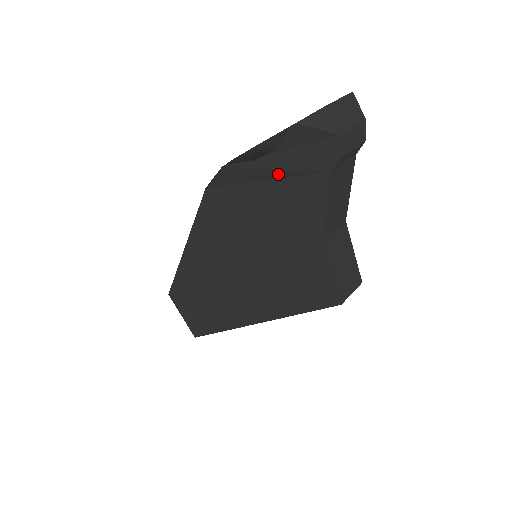
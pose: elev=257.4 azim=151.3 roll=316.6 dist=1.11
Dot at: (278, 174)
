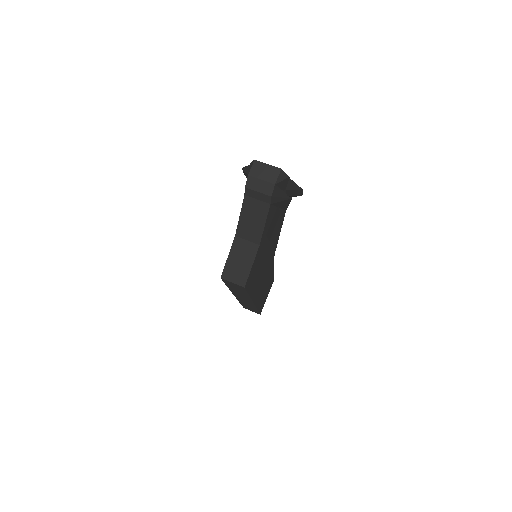
Dot at: occluded
